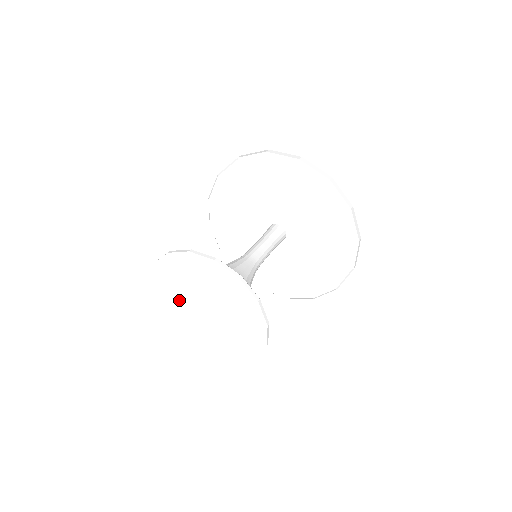
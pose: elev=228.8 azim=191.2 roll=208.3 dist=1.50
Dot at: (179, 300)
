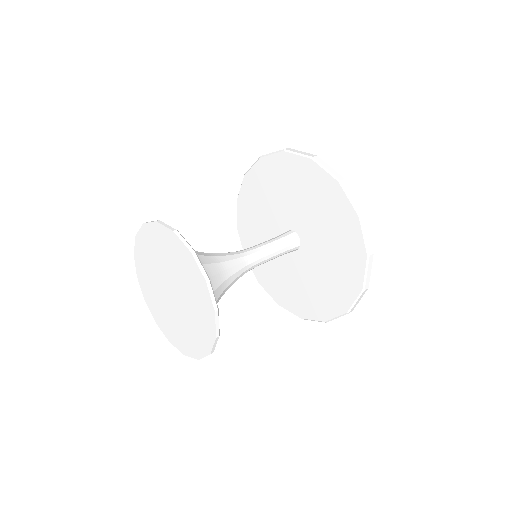
Dot at: (157, 262)
